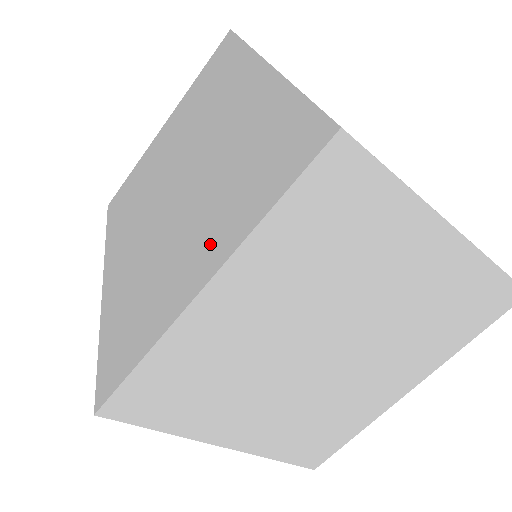
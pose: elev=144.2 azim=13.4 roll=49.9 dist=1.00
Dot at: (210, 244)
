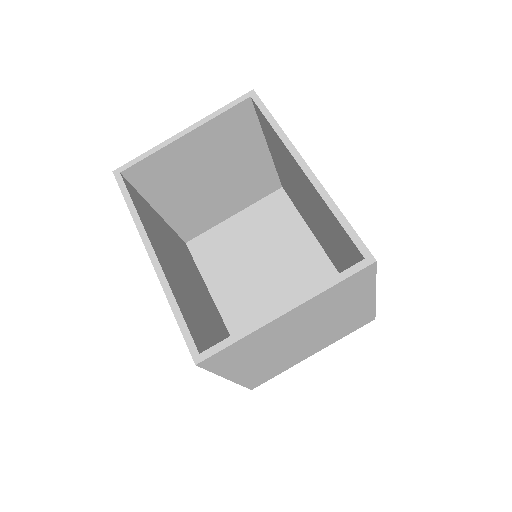
Dot at: occluded
